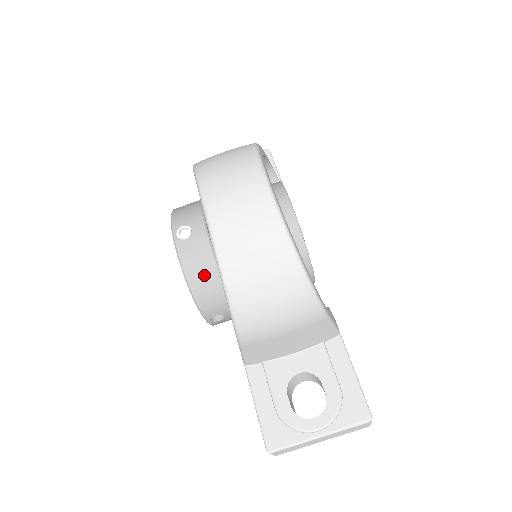
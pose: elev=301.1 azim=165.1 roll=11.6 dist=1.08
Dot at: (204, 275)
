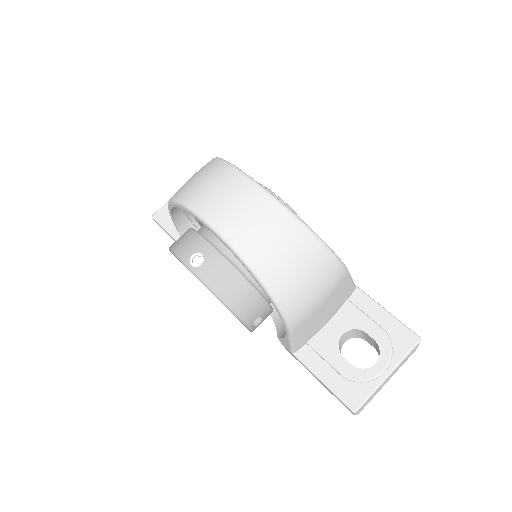
Dot at: (234, 287)
